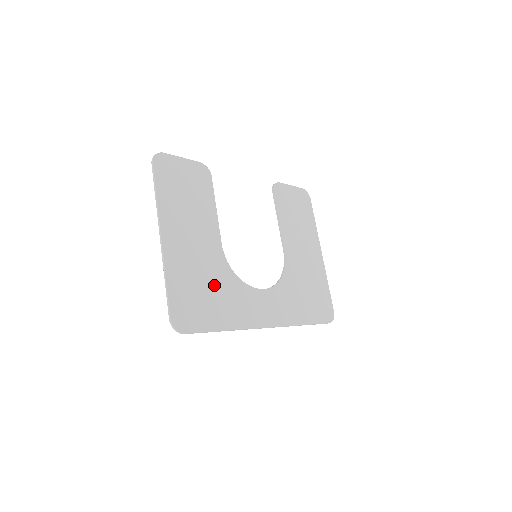
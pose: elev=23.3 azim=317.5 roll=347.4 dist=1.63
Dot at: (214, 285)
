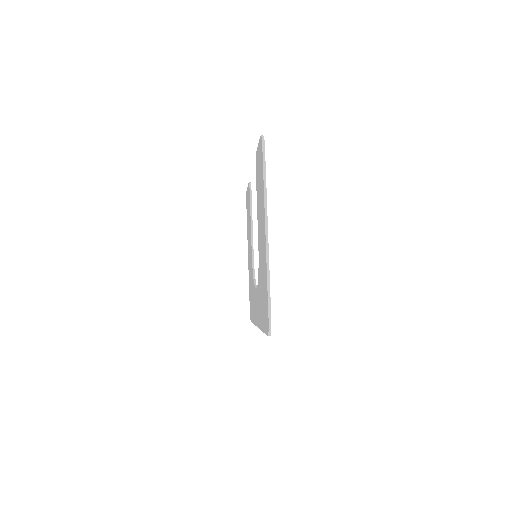
Dot at: occluded
